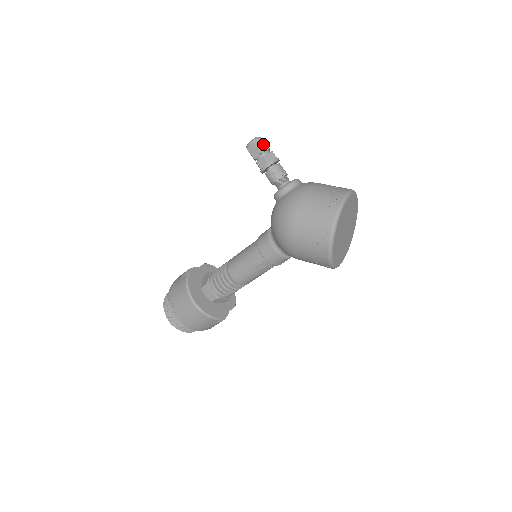
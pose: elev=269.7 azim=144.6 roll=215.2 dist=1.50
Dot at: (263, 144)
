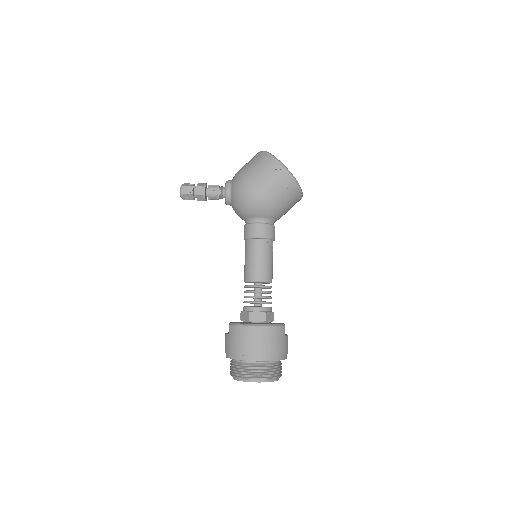
Dot at: (189, 184)
